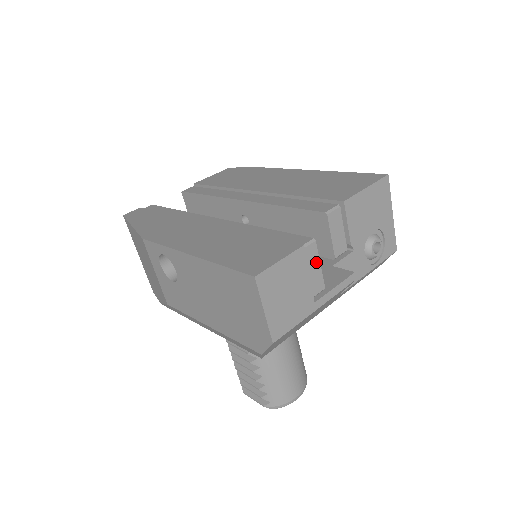
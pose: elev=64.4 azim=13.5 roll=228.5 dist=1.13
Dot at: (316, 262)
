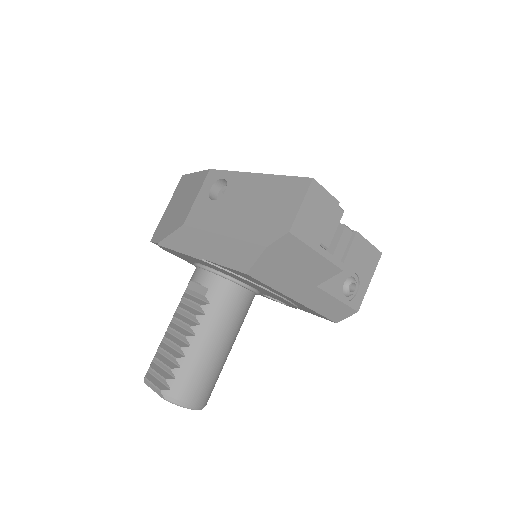
Dot at: (336, 224)
